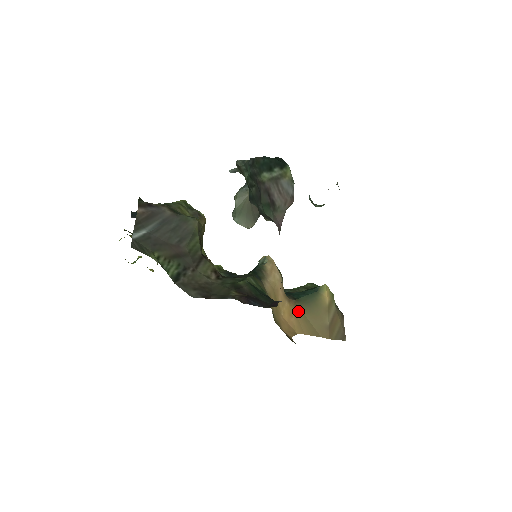
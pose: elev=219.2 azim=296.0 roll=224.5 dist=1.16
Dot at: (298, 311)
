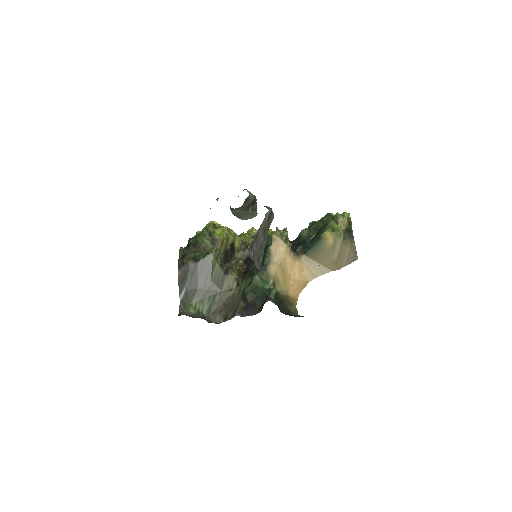
Dot at: (309, 262)
